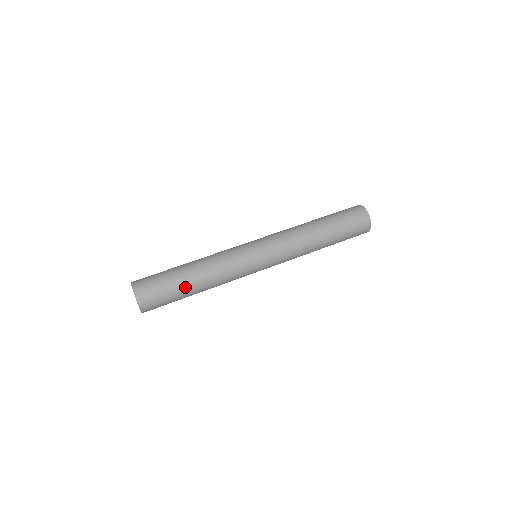
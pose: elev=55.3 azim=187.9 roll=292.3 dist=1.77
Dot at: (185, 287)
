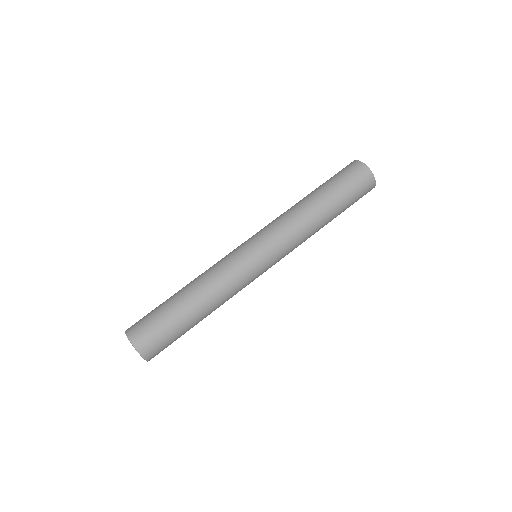
Dot at: (188, 320)
